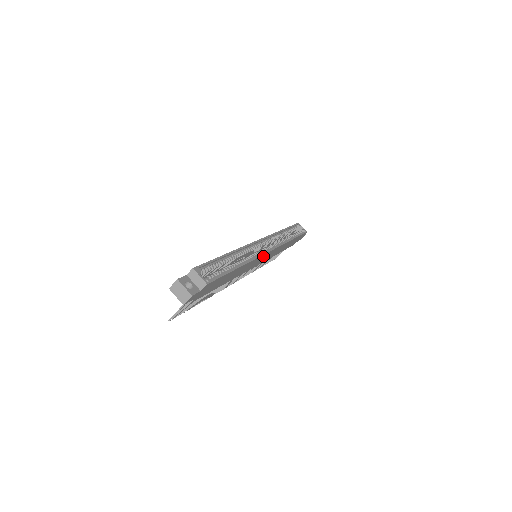
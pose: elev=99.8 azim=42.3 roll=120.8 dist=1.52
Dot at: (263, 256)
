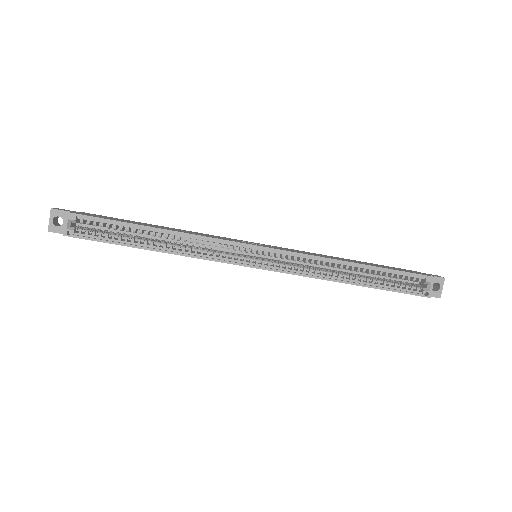
Dot at: (241, 264)
